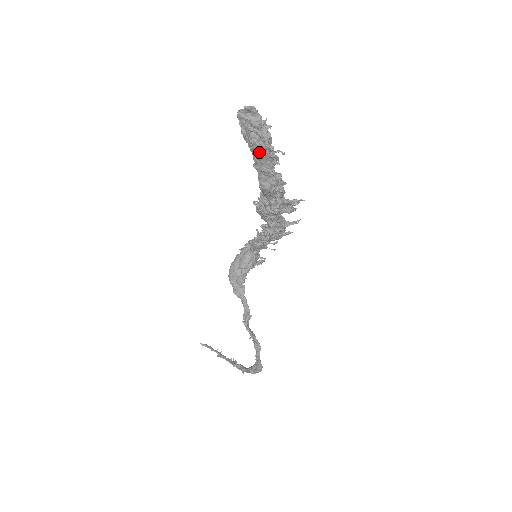
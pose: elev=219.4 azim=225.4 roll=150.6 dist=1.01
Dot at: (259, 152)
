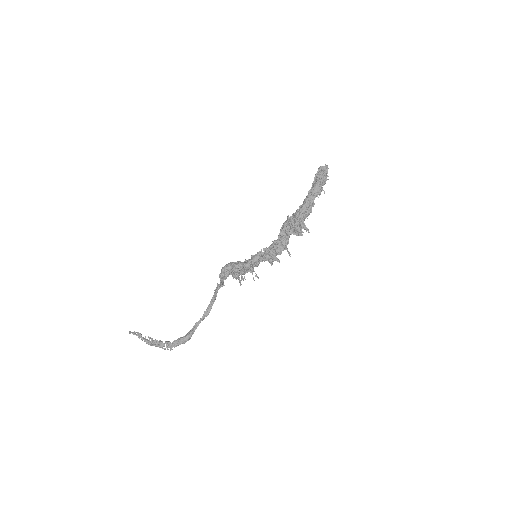
Dot at: (319, 182)
